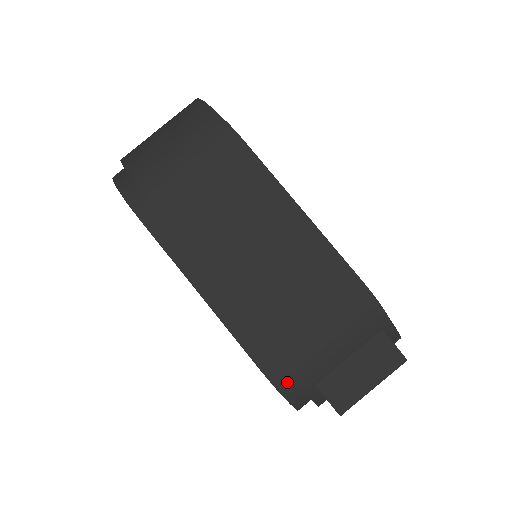
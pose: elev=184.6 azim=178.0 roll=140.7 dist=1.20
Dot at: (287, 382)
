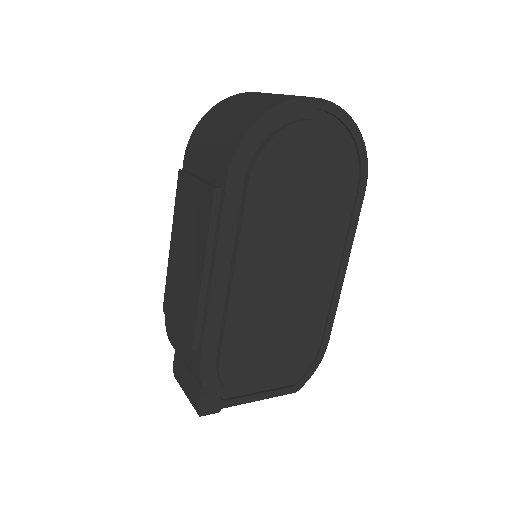
Dot at: occluded
